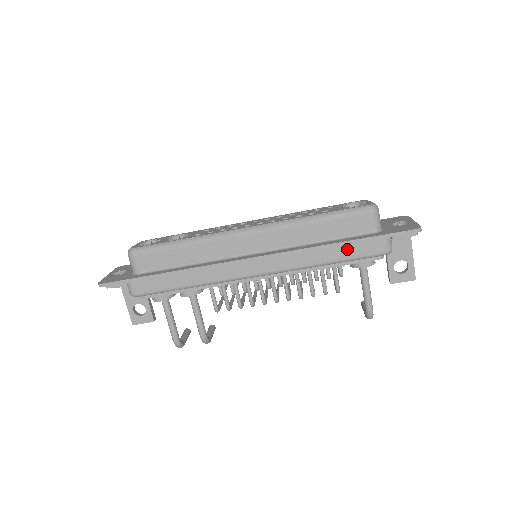
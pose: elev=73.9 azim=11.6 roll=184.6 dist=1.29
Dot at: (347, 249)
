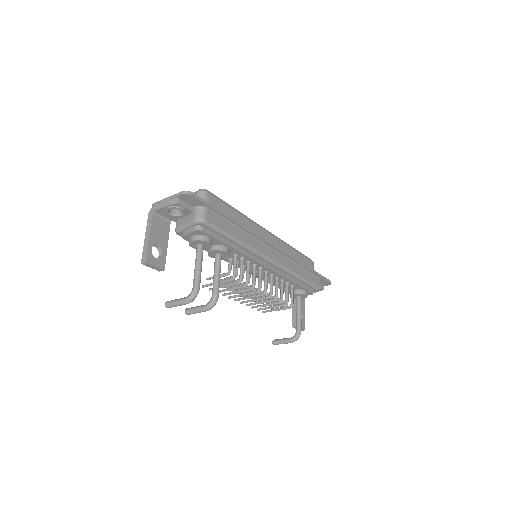
Dot at: (308, 274)
